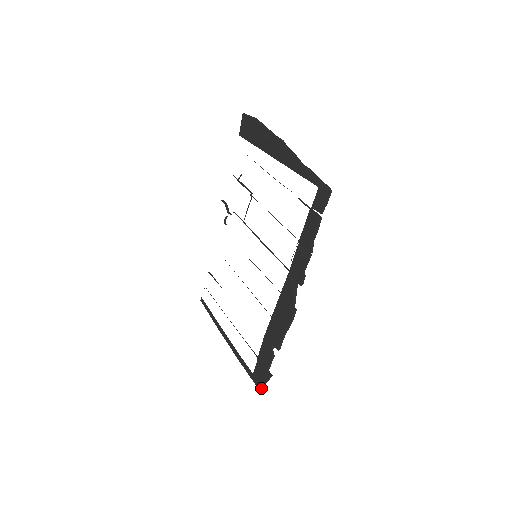
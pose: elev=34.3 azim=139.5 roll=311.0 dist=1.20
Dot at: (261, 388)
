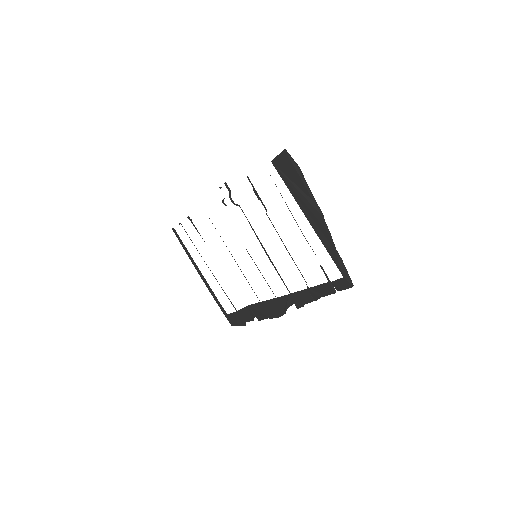
Dot at: occluded
